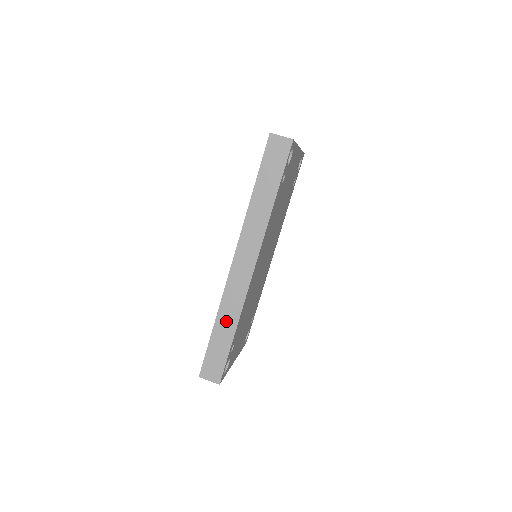
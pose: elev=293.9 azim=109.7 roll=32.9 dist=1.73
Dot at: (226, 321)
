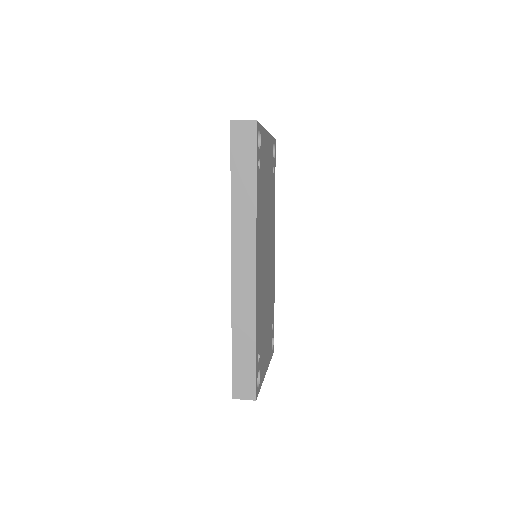
Dot at: (243, 331)
